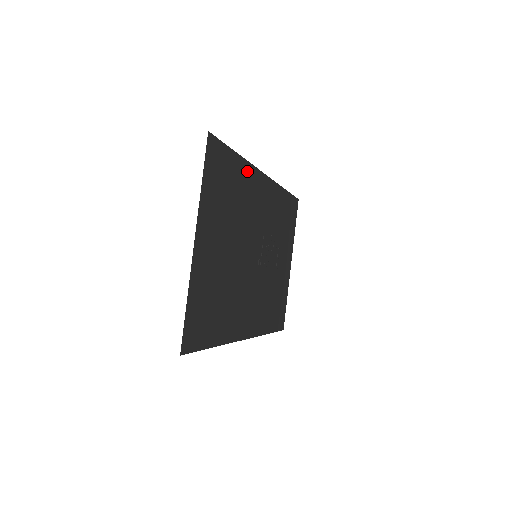
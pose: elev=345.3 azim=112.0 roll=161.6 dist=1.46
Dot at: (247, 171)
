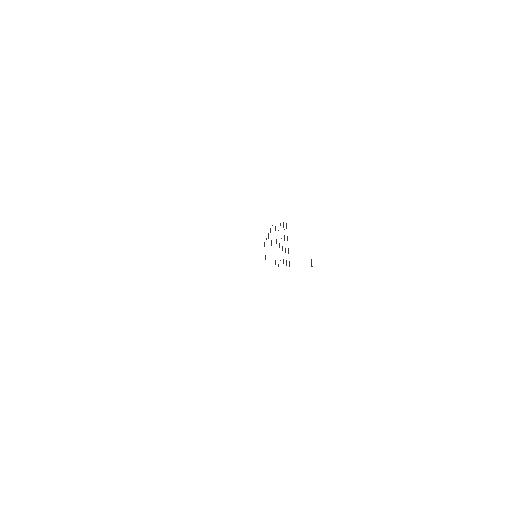
Dot at: occluded
